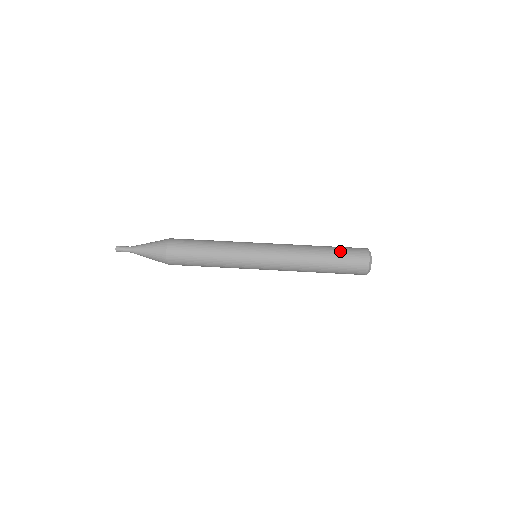
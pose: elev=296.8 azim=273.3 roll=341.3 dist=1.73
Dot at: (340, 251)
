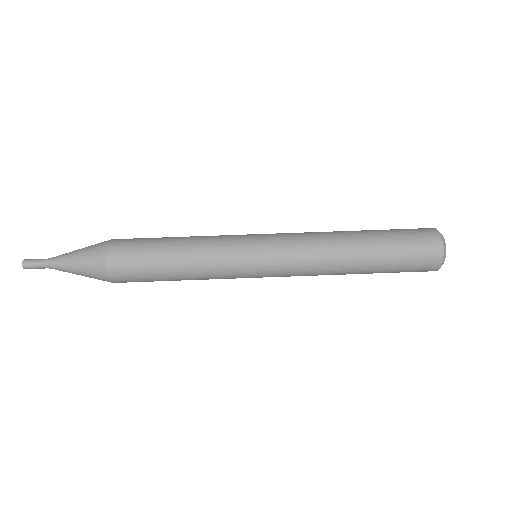
Dot at: (396, 258)
